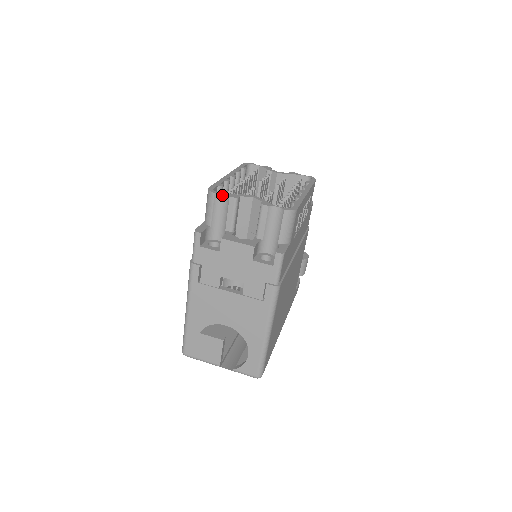
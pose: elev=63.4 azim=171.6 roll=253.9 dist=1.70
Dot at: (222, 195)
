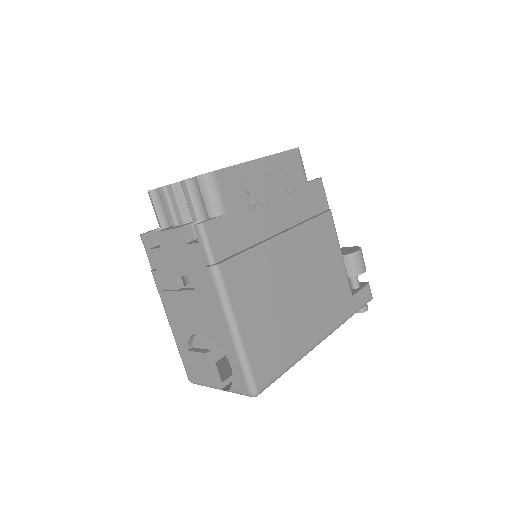
Dot at: (157, 190)
